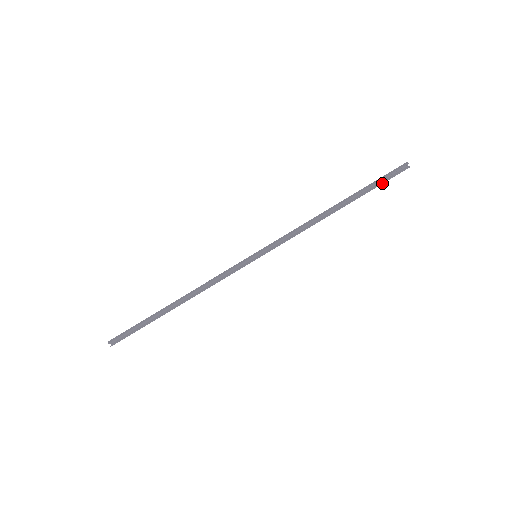
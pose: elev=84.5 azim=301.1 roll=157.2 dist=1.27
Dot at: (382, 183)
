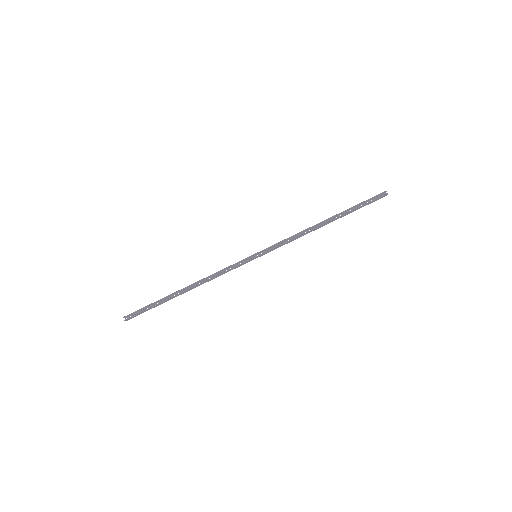
Dot at: (364, 204)
